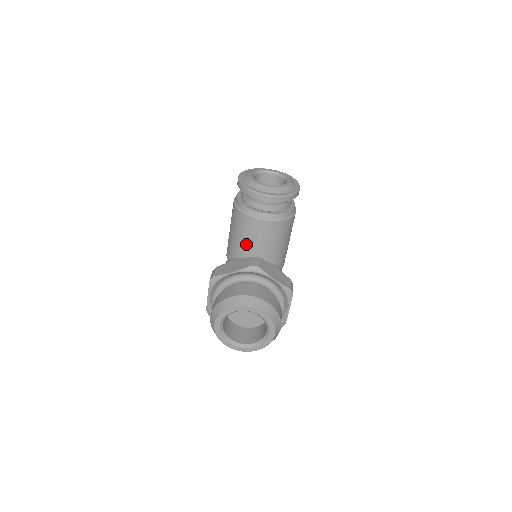
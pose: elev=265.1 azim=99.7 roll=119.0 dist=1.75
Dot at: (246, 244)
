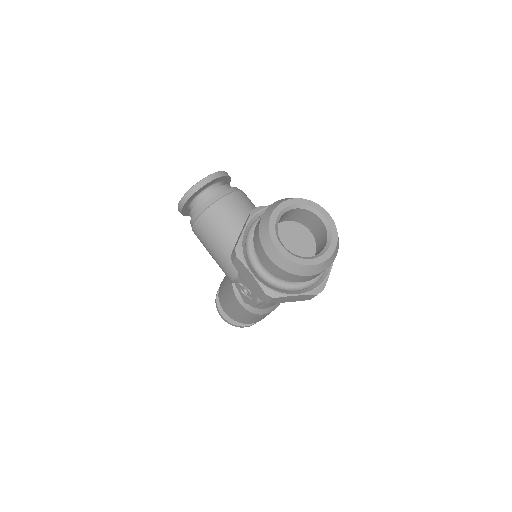
Dot at: (234, 230)
